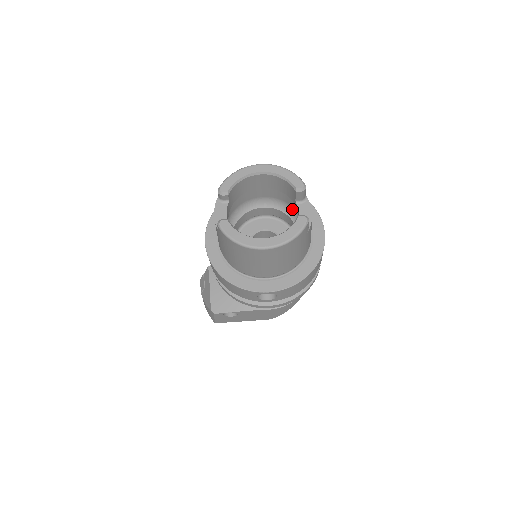
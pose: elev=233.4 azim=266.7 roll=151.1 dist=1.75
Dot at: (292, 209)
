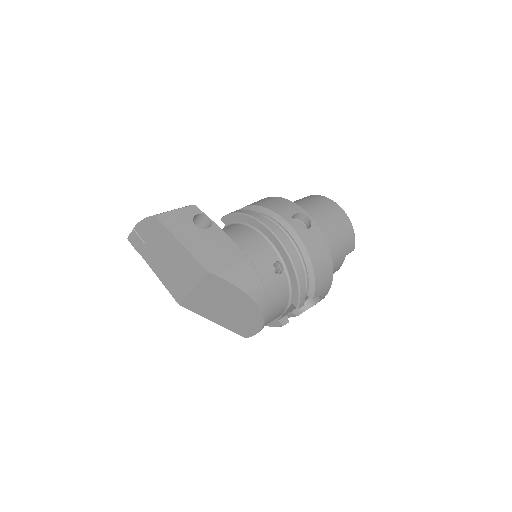
Dot at: occluded
